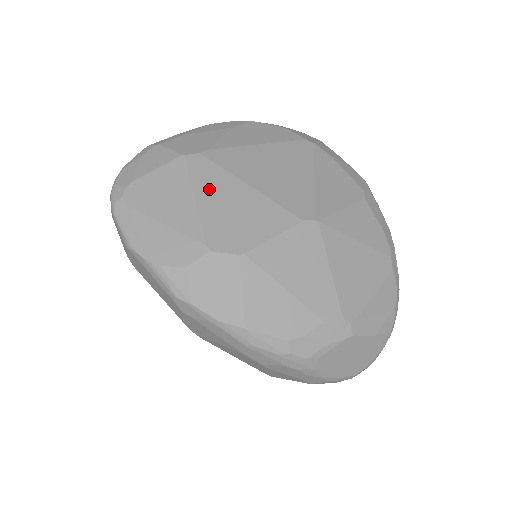
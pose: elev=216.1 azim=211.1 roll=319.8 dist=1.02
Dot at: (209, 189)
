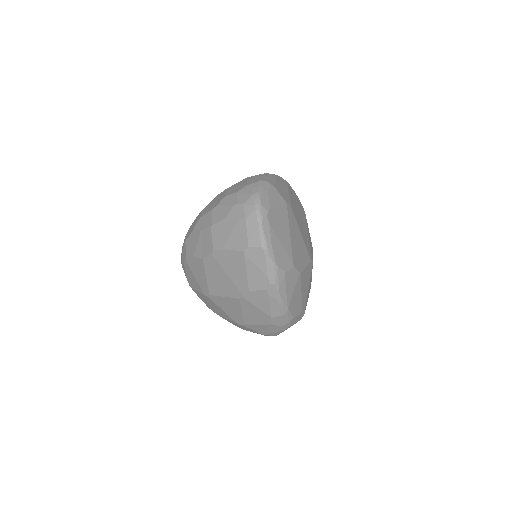
Dot at: (293, 229)
